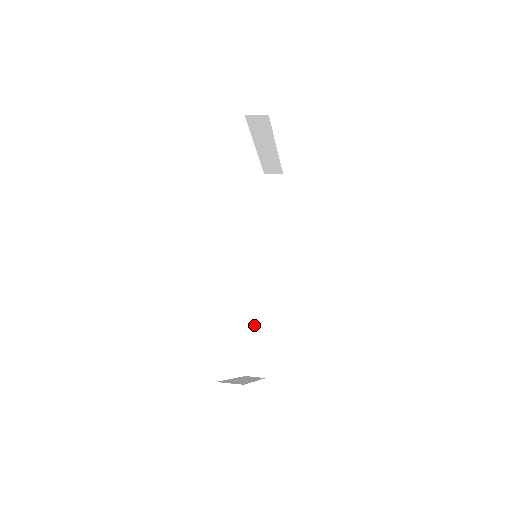
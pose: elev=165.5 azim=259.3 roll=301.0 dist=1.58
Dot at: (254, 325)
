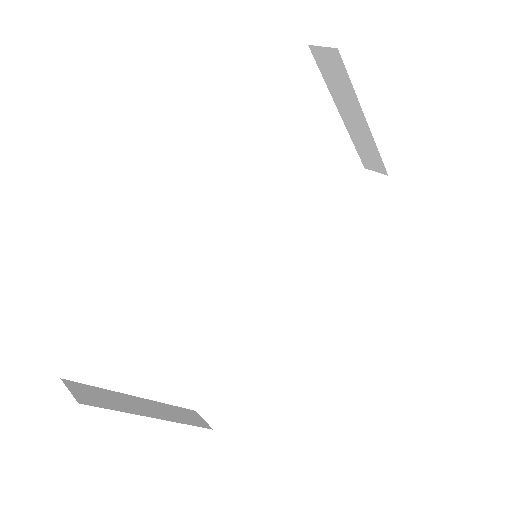
Dot at: (241, 354)
